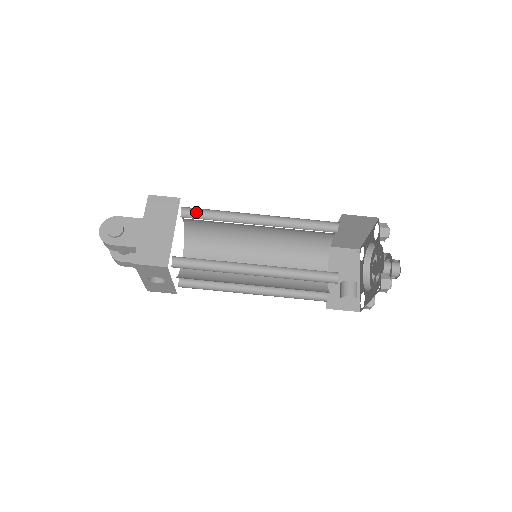
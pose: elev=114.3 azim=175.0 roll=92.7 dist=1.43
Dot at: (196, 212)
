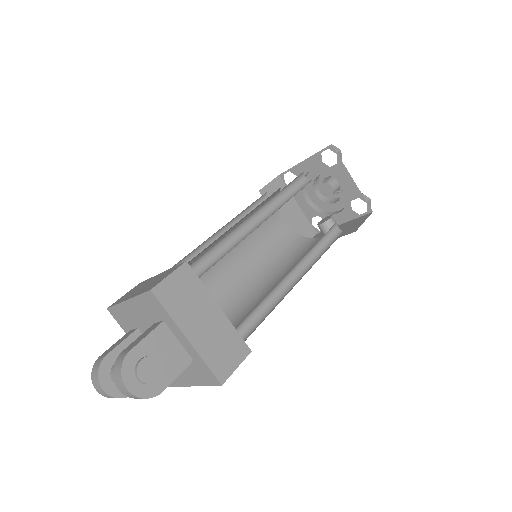
Dot at: (197, 261)
